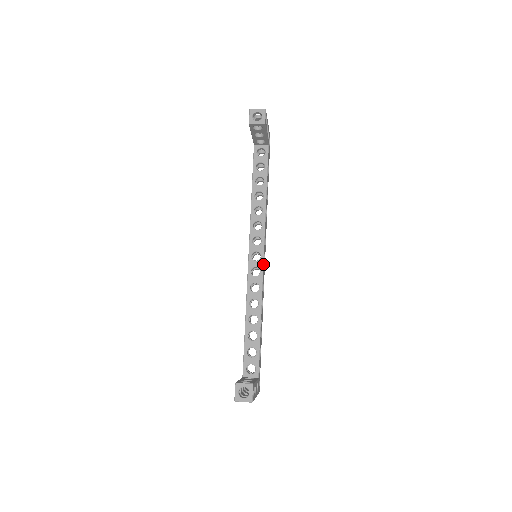
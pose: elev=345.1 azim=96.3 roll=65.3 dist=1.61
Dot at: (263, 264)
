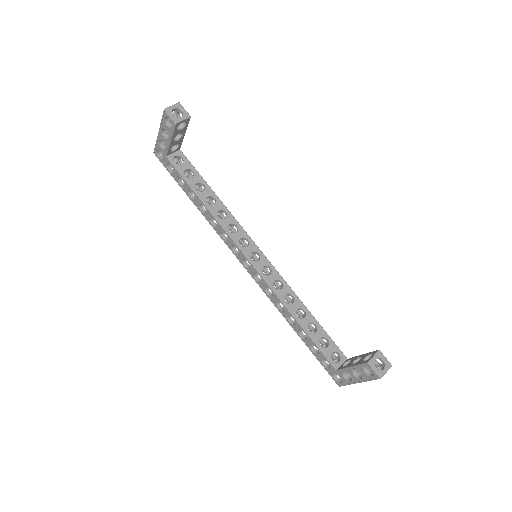
Dot at: (267, 259)
